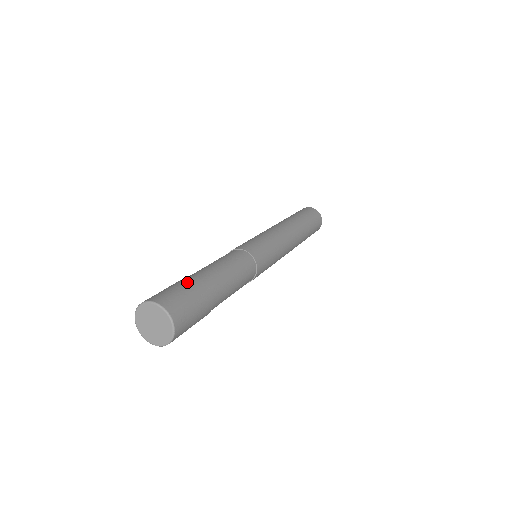
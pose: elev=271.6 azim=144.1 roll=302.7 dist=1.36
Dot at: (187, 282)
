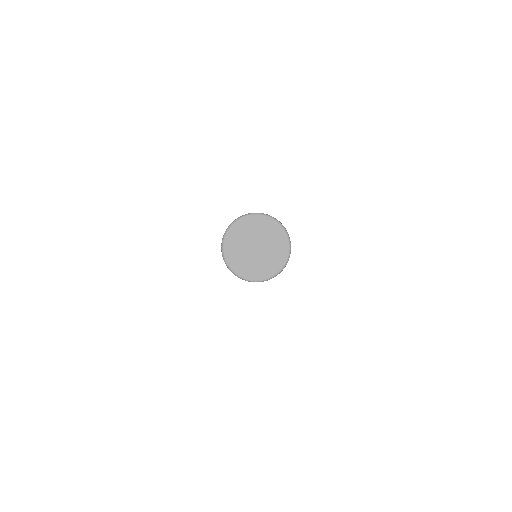
Dot at: occluded
